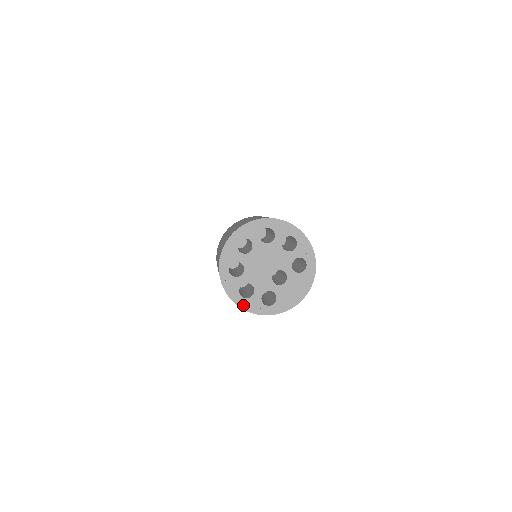
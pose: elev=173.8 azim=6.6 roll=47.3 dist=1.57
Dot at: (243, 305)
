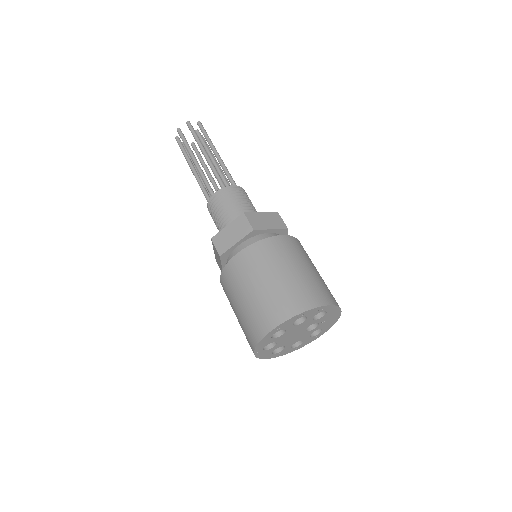
Dot at: (302, 346)
